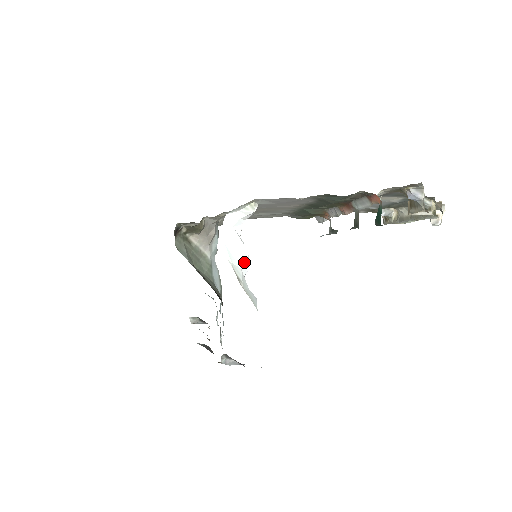
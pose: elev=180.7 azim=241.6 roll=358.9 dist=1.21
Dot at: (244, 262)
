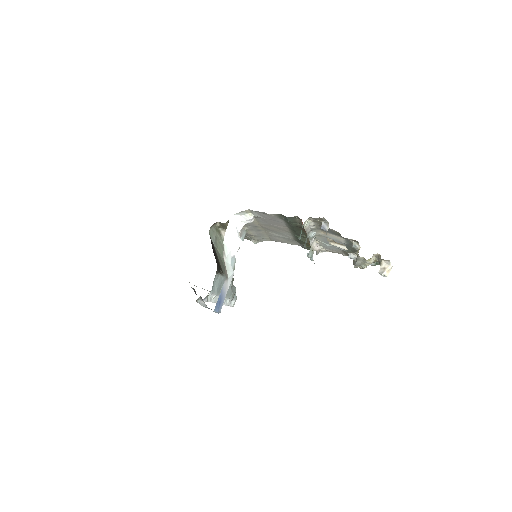
Dot at: (234, 248)
